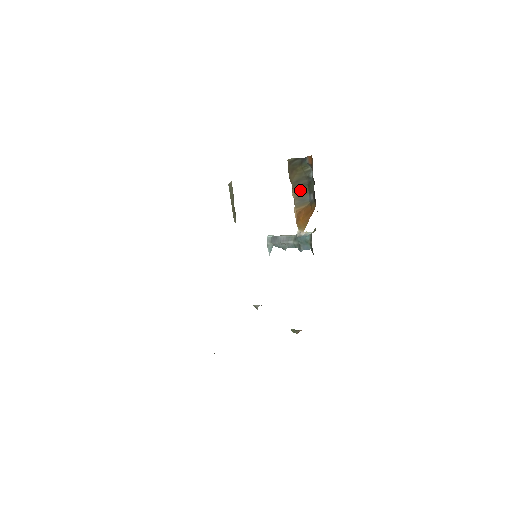
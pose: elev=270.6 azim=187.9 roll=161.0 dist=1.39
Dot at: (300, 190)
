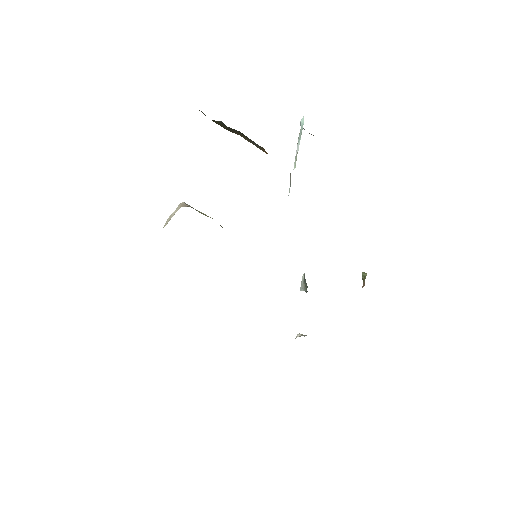
Dot at: (243, 136)
